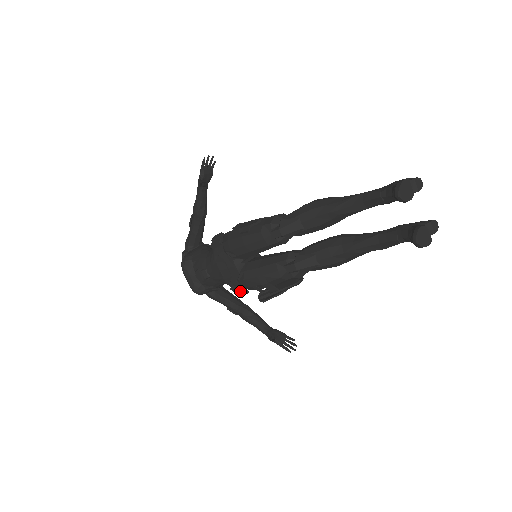
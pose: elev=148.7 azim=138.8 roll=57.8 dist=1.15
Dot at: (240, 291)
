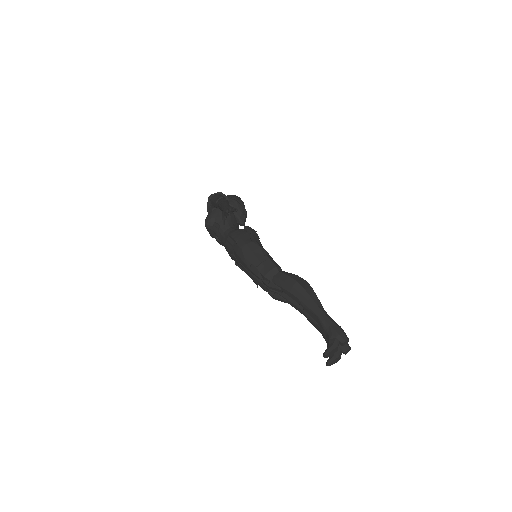
Dot at: (240, 268)
